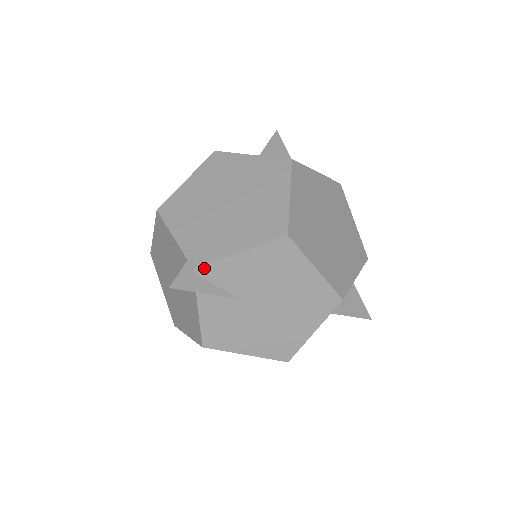
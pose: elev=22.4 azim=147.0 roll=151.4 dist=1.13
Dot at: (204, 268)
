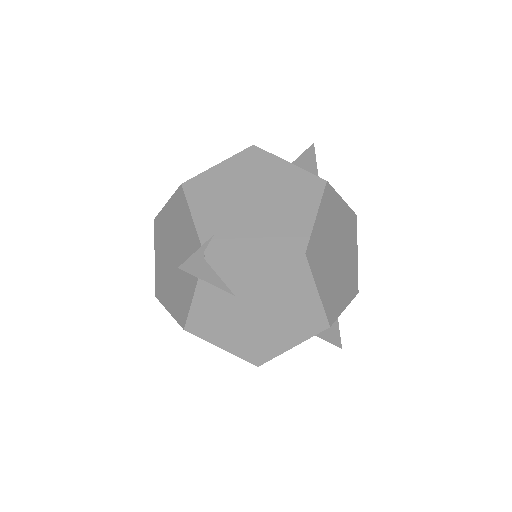
Dot at: (215, 258)
